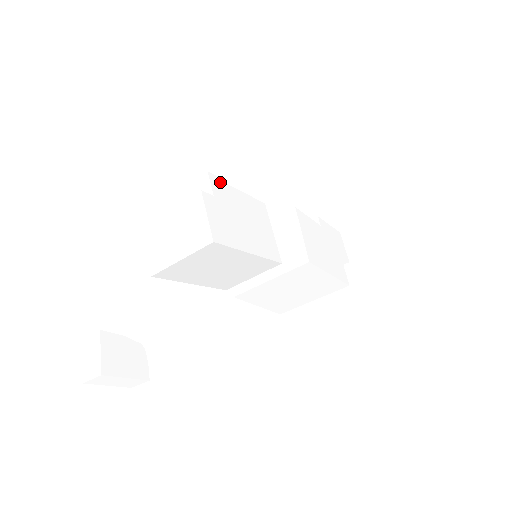
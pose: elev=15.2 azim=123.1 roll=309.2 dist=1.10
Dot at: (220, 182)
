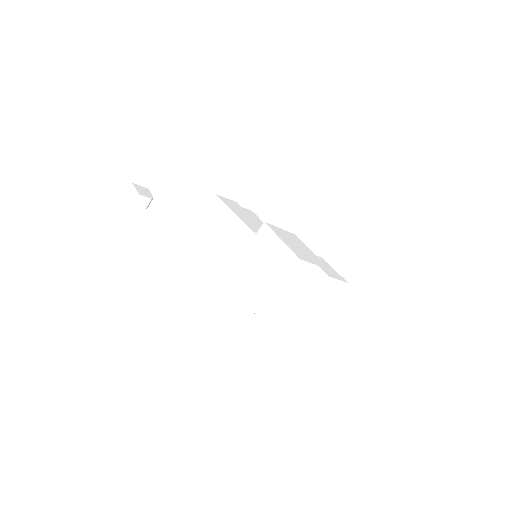
Dot at: (255, 215)
